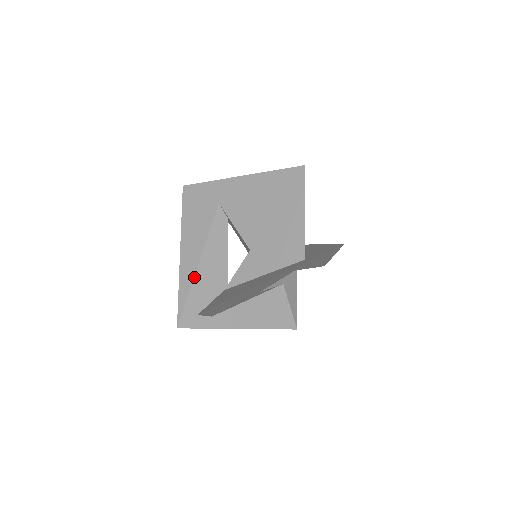
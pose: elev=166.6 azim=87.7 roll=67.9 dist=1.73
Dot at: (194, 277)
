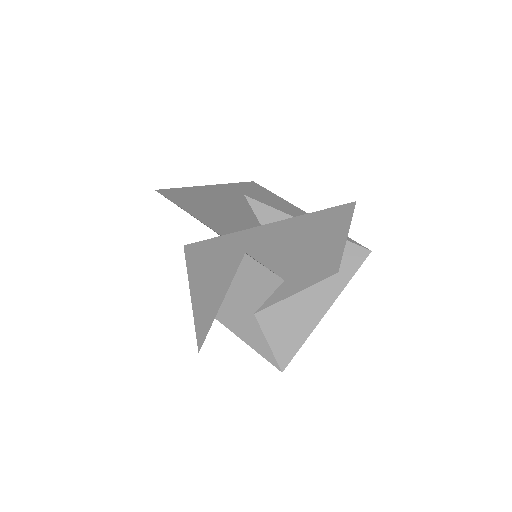
Dot at: occluded
